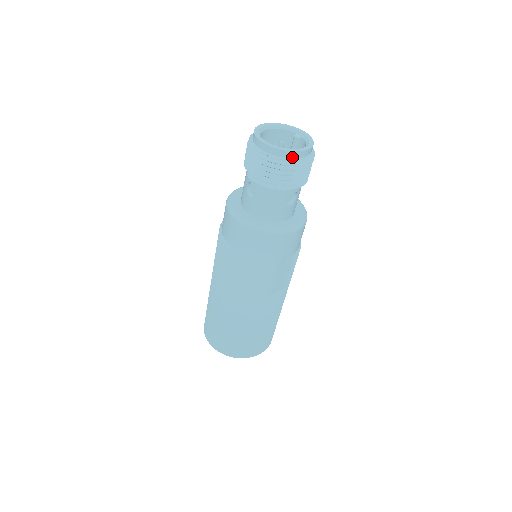
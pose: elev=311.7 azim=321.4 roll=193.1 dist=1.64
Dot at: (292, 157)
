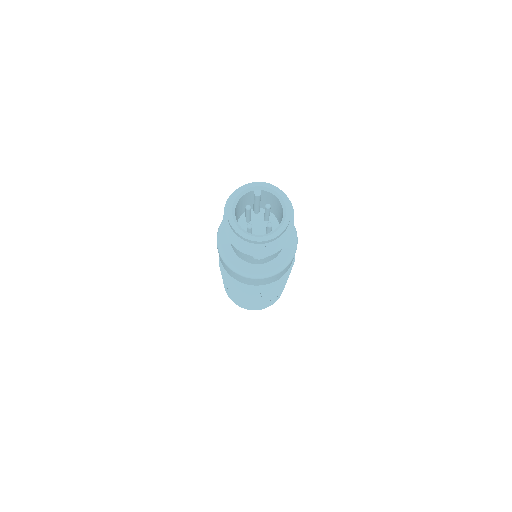
Dot at: (288, 224)
